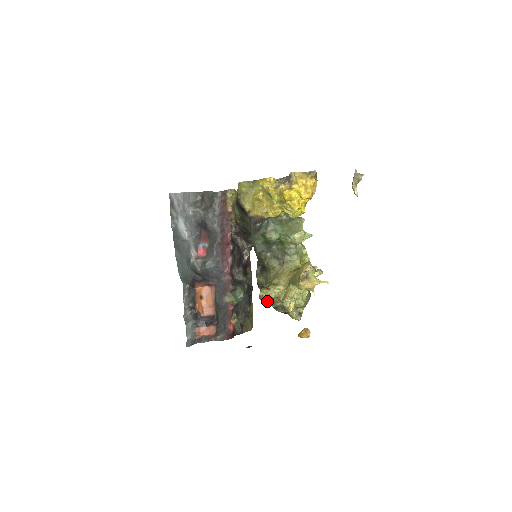
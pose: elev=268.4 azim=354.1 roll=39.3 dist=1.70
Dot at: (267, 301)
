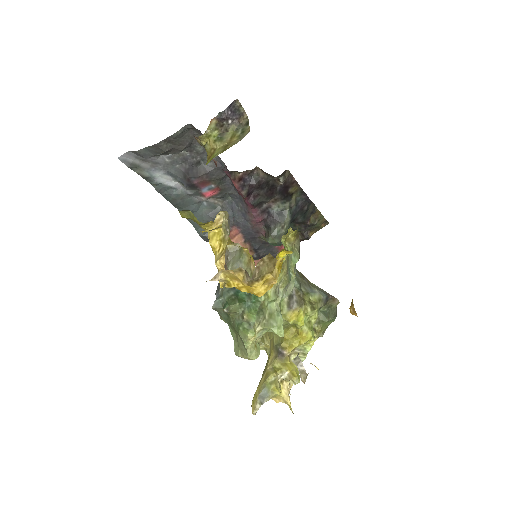
Dot at: occluded
